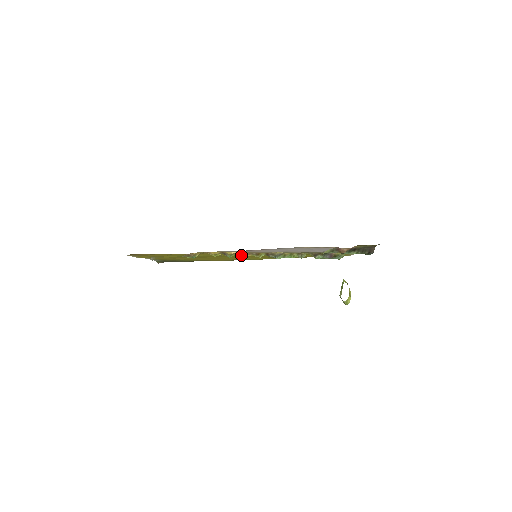
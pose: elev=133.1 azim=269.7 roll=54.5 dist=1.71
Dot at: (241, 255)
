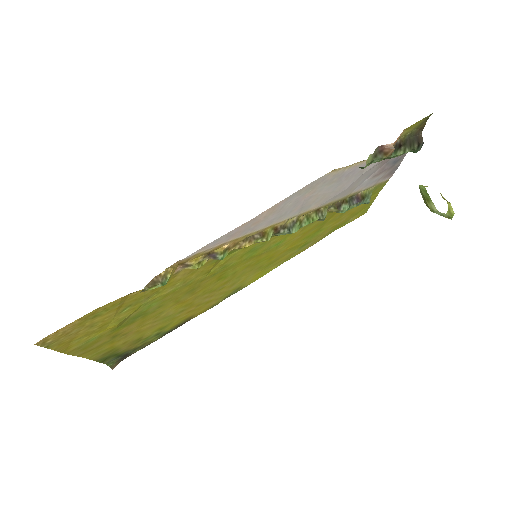
Dot at: (234, 263)
